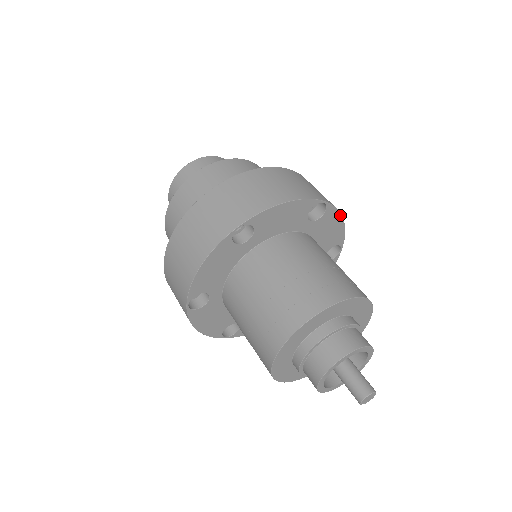
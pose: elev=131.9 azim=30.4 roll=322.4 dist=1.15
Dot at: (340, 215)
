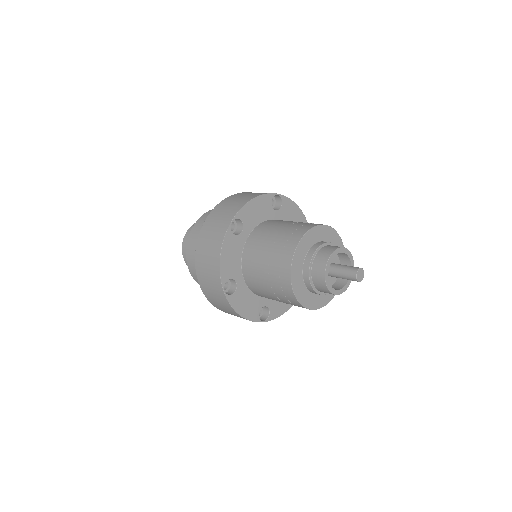
Dot at: (294, 203)
